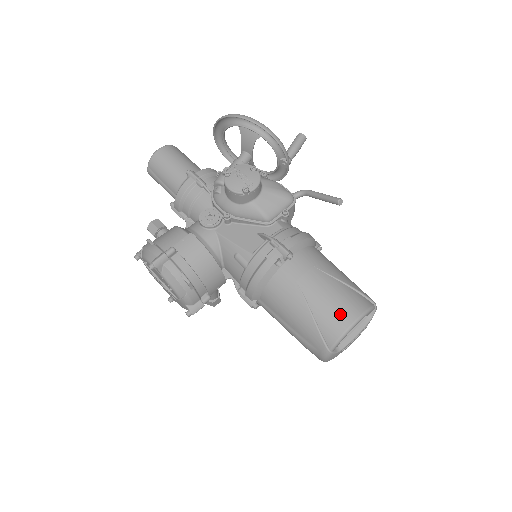
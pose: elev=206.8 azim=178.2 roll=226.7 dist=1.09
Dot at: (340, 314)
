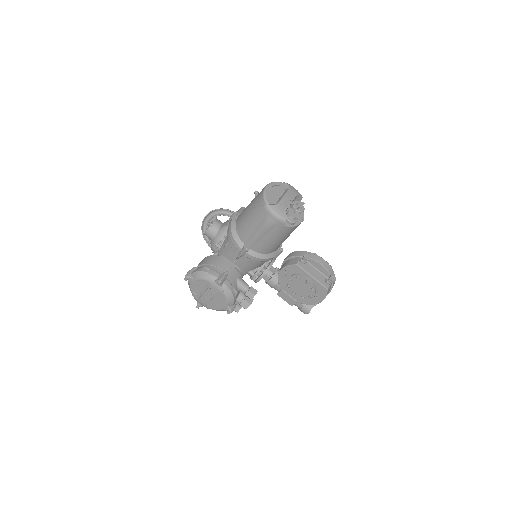
Dot at: (259, 193)
